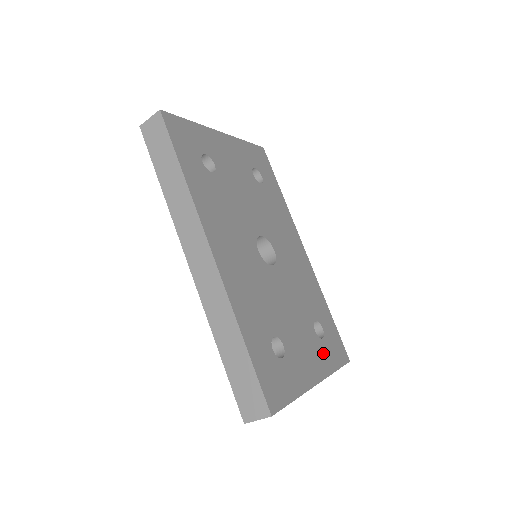
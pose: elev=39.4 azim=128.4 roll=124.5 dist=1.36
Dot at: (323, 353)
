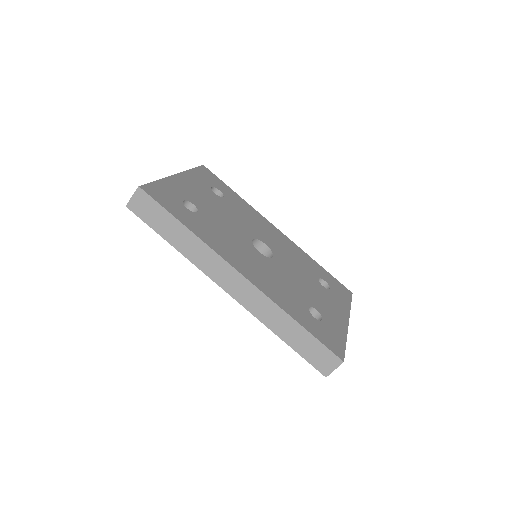
Dot at: (337, 299)
